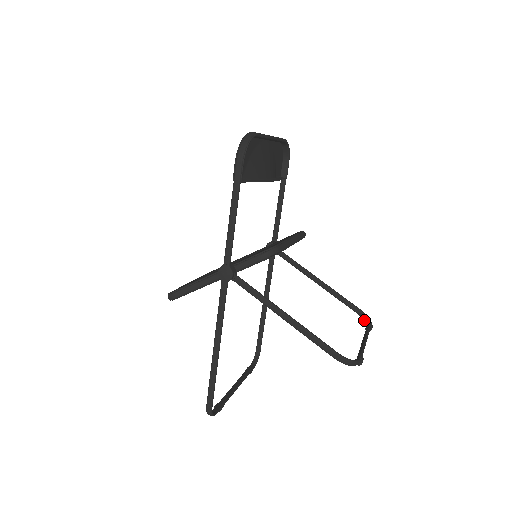
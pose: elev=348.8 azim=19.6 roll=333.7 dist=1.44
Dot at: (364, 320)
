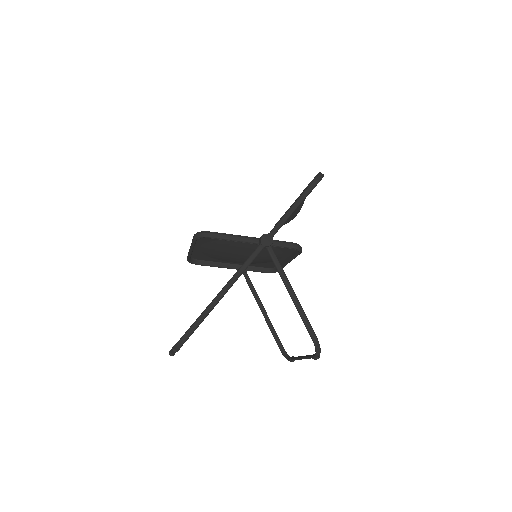
Dot at: (284, 356)
